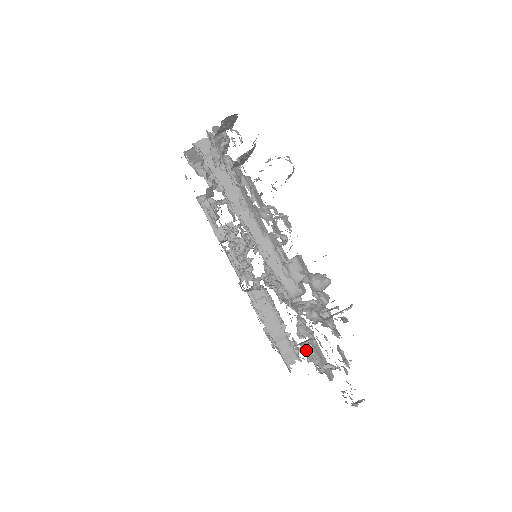
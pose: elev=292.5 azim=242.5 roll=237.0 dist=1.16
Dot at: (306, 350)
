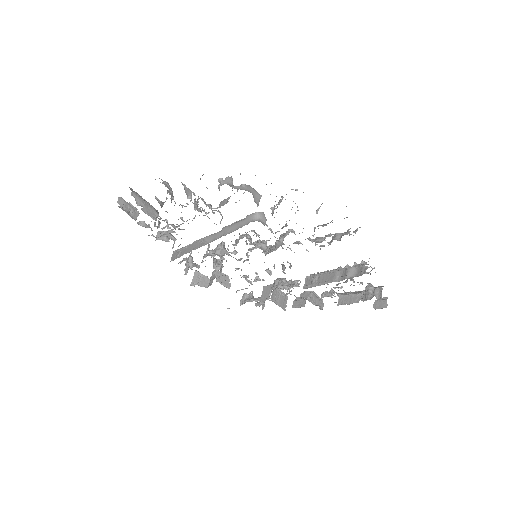
Dot at: (314, 231)
